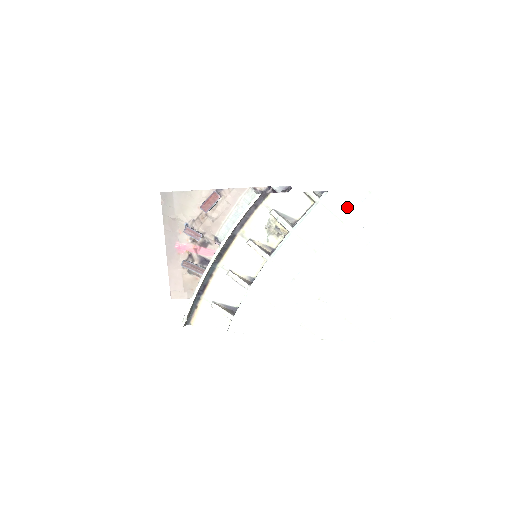
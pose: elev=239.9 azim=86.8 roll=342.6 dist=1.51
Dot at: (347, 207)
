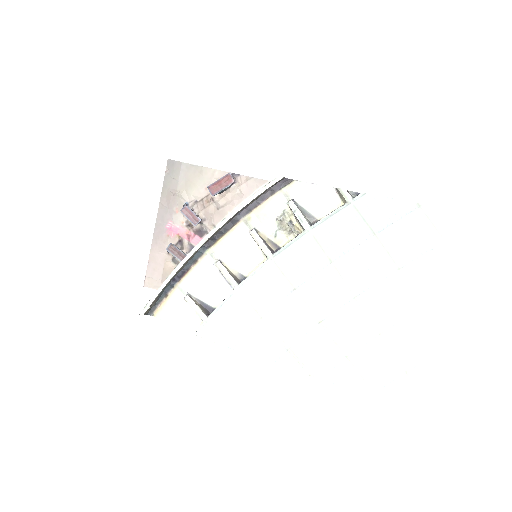
Dot at: (385, 217)
